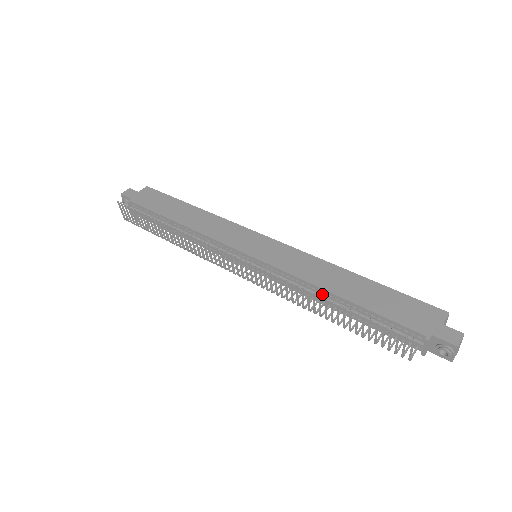
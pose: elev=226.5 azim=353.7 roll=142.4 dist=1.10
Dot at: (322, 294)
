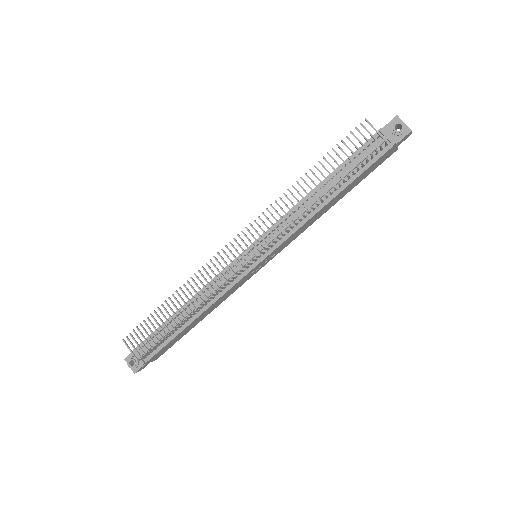
Dot at: (310, 200)
